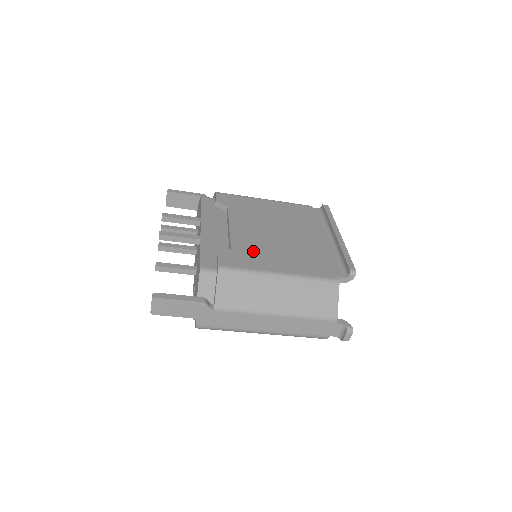
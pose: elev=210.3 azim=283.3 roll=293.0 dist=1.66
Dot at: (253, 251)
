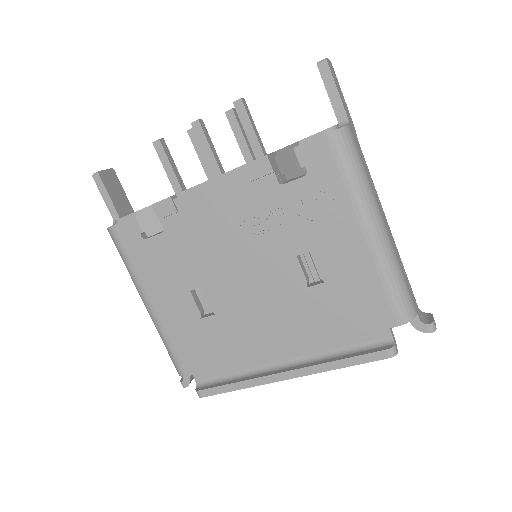
Dot at: occluded
